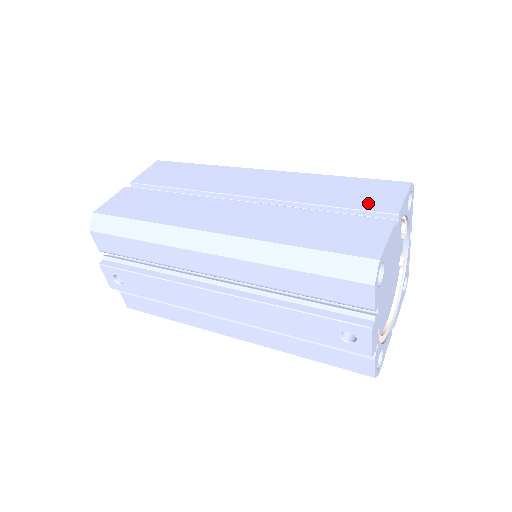
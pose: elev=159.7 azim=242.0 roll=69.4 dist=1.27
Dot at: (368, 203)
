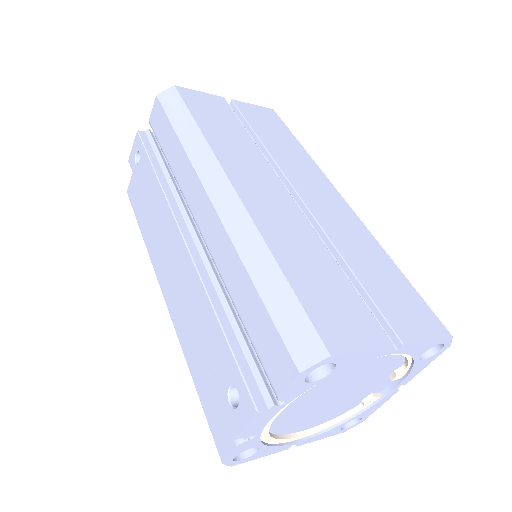
Dot at: (389, 306)
